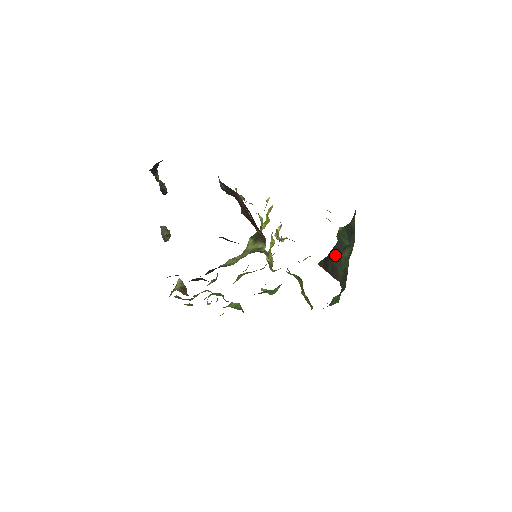
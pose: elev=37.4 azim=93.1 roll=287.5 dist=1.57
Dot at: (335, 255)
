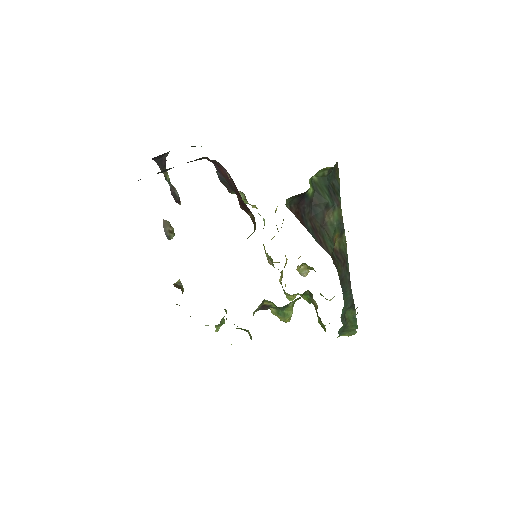
Dot at: (315, 213)
